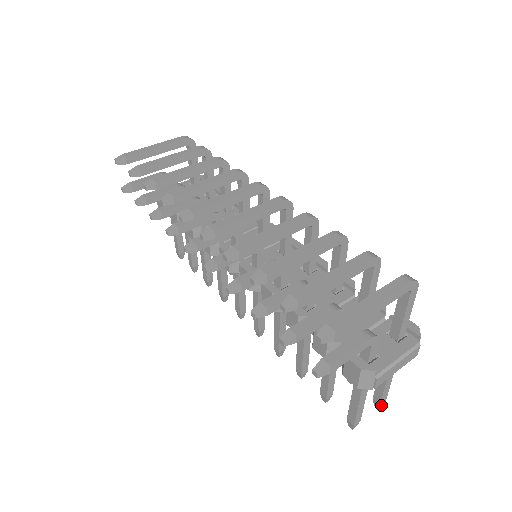
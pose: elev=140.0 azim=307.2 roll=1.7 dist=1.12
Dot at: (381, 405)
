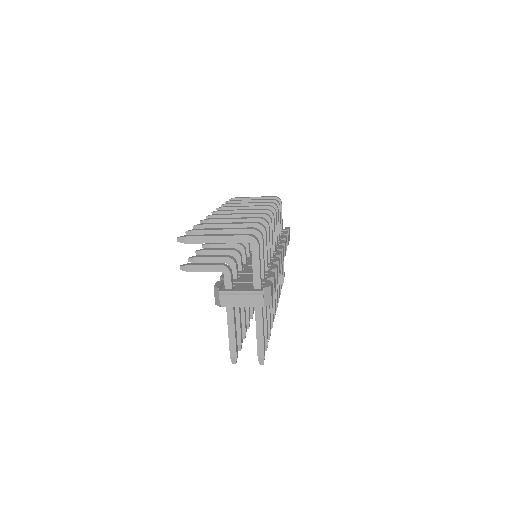
Dot at: (263, 363)
